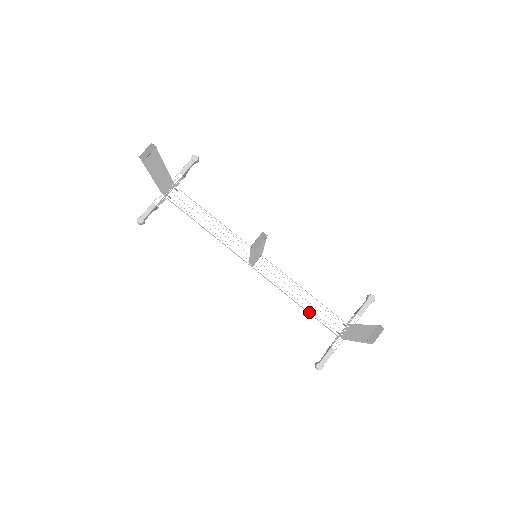
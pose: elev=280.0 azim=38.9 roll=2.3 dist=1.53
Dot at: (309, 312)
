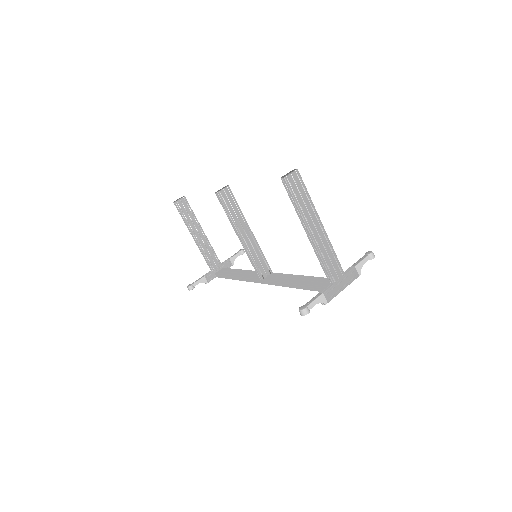
Dot at: (305, 285)
